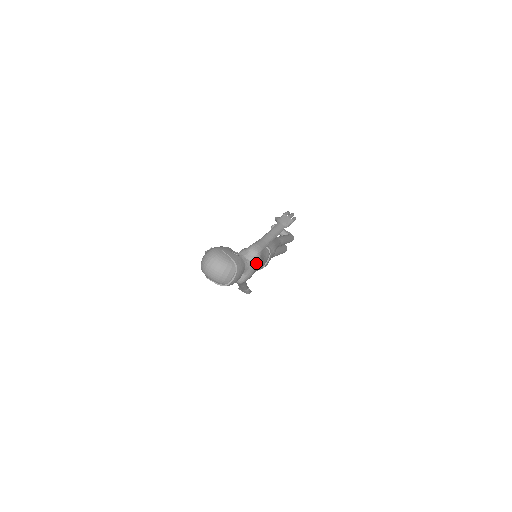
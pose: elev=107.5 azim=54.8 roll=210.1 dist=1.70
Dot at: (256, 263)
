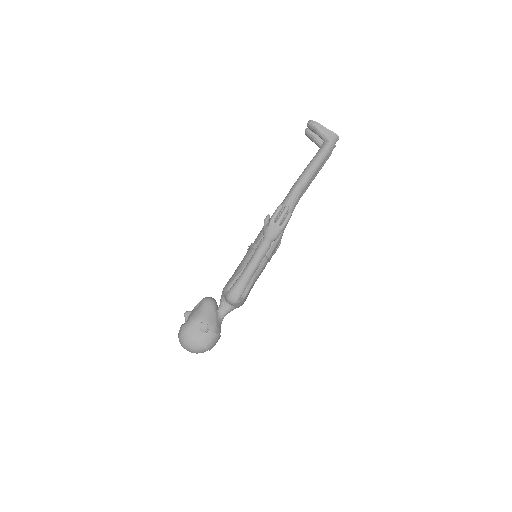
Dot at: (240, 305)
